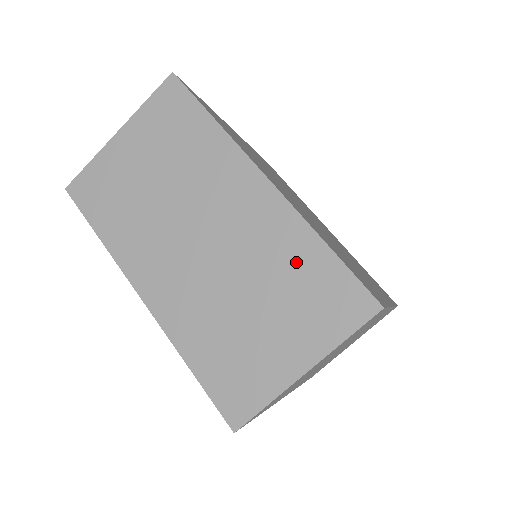
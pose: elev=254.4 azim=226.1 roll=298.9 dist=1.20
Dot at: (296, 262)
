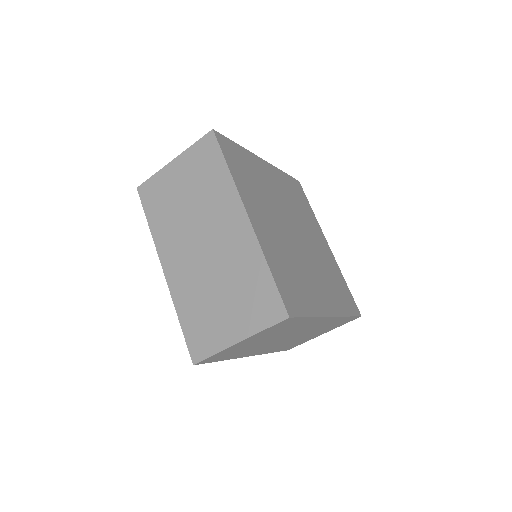
Dot at: (250, 275)
